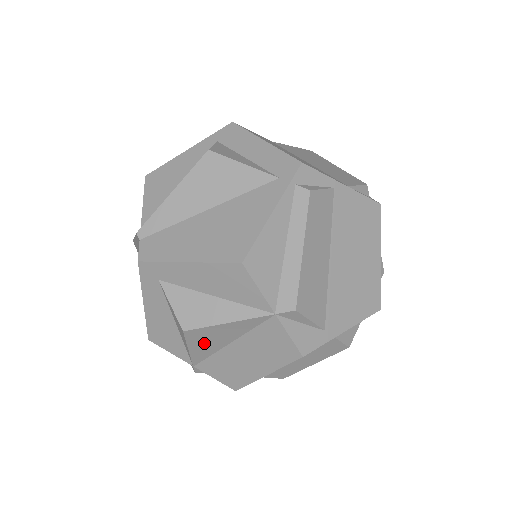
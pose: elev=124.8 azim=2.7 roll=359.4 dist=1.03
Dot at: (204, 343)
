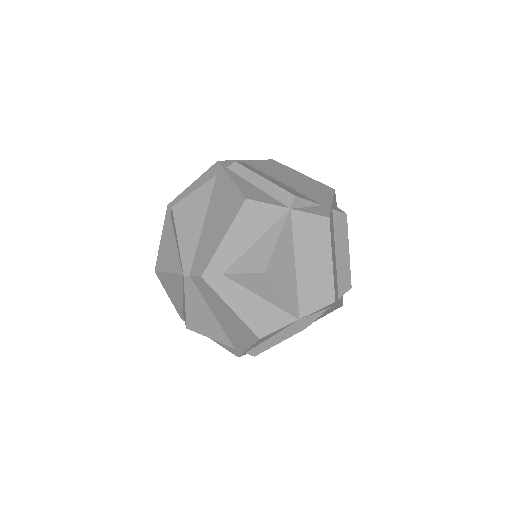
Dot at: (284, 279)
